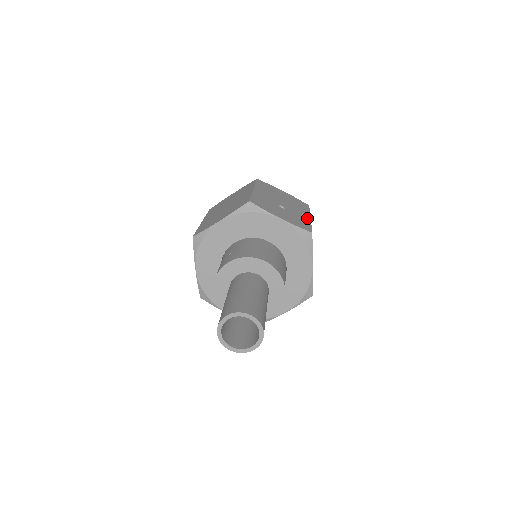
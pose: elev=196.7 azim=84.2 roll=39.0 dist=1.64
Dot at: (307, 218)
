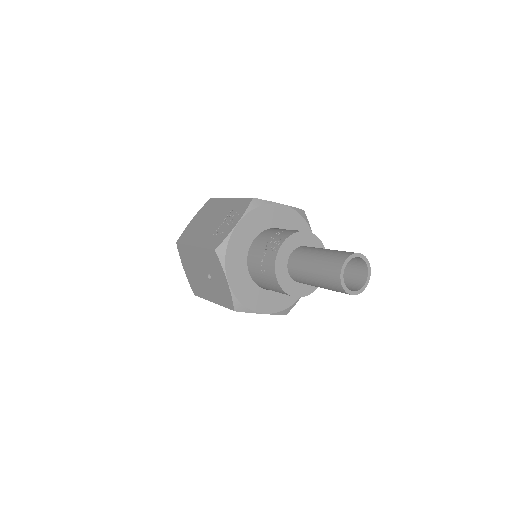
Dot at: occluded
